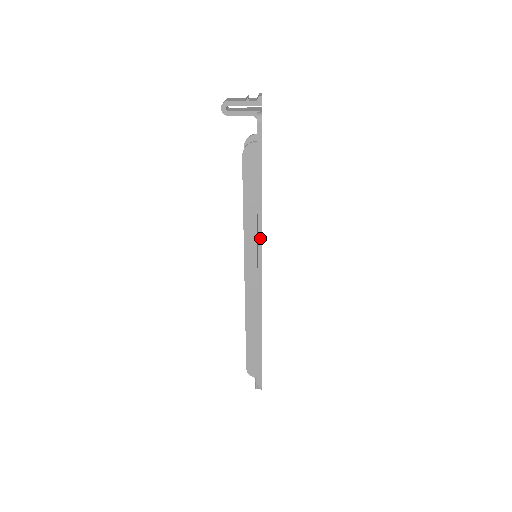
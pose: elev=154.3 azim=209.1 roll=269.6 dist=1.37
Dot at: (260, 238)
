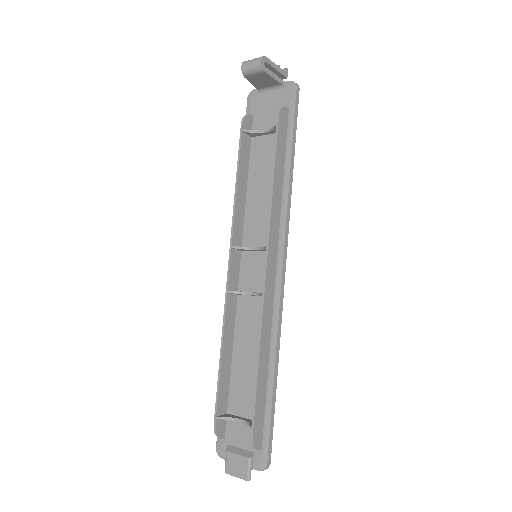
Dot at: (288, 218)
